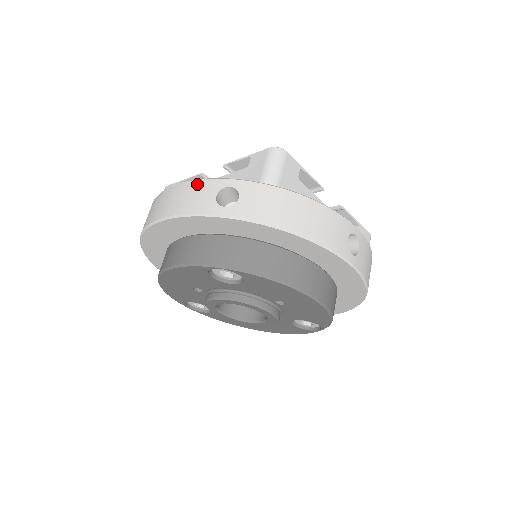
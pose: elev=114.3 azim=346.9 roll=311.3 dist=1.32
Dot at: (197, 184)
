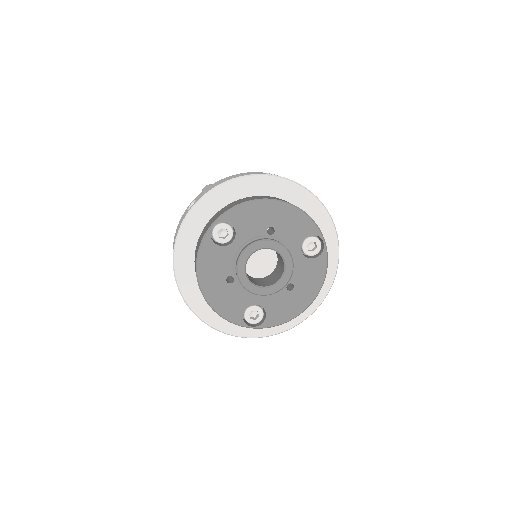
Dot at: (179, 223)
